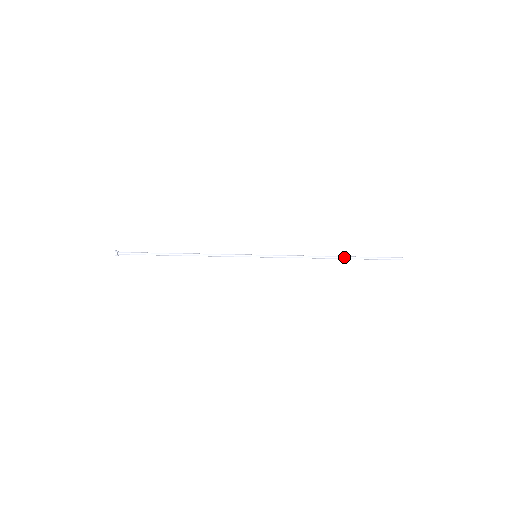
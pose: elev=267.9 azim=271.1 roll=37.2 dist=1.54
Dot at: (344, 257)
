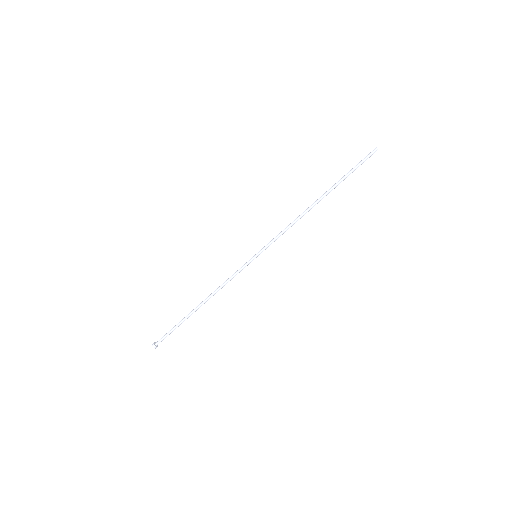
Dot at: (327, 194)
